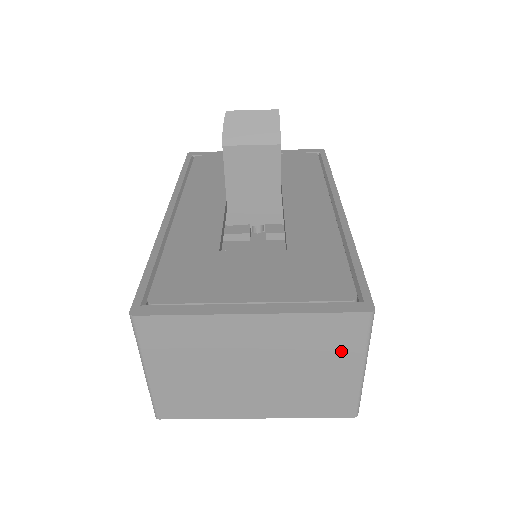
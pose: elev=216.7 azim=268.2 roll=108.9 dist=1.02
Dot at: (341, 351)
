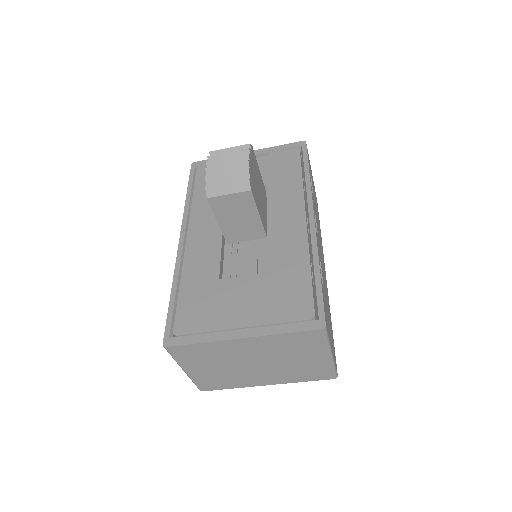
Dot at: (310, 349)
